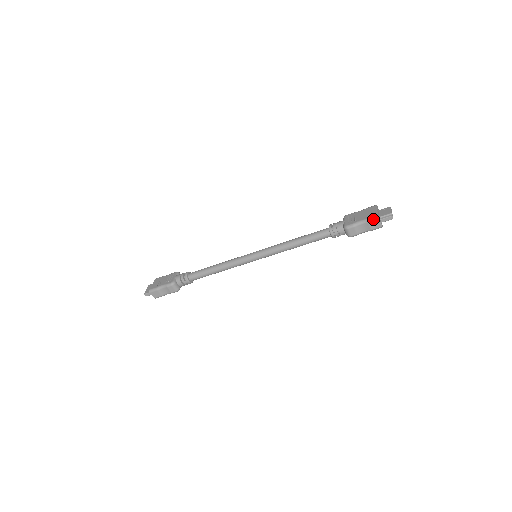
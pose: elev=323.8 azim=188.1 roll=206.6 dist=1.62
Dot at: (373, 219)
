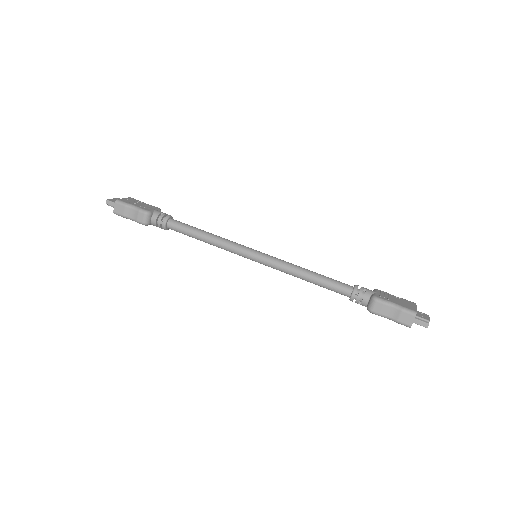
Dot at: (409, 311)
